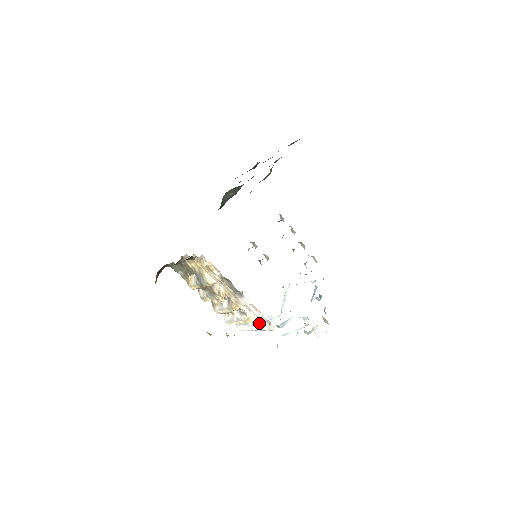
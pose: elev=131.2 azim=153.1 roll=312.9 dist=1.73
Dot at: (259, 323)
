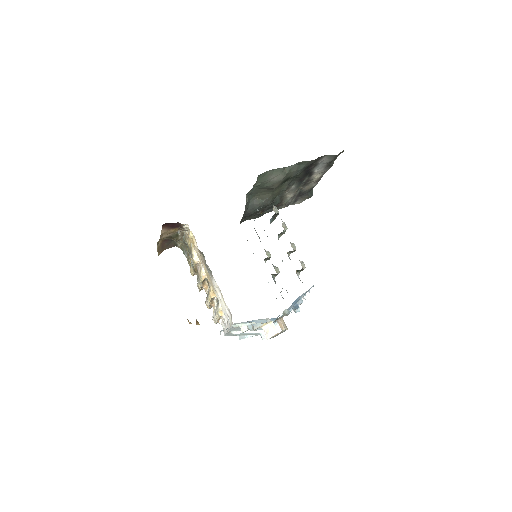
Dot at: (228, 317)
